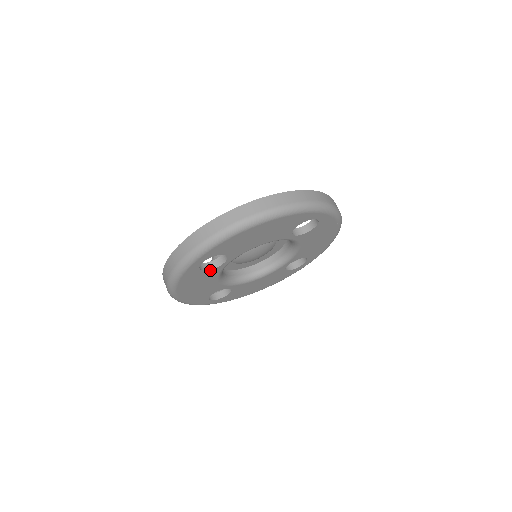
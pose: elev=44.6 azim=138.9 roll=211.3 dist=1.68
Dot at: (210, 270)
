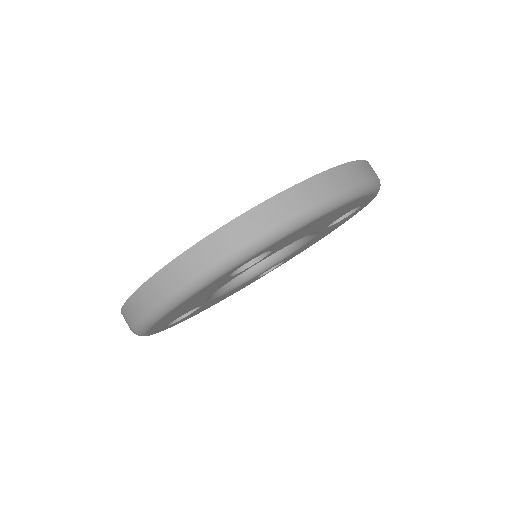
Dot at: (231, 276)
